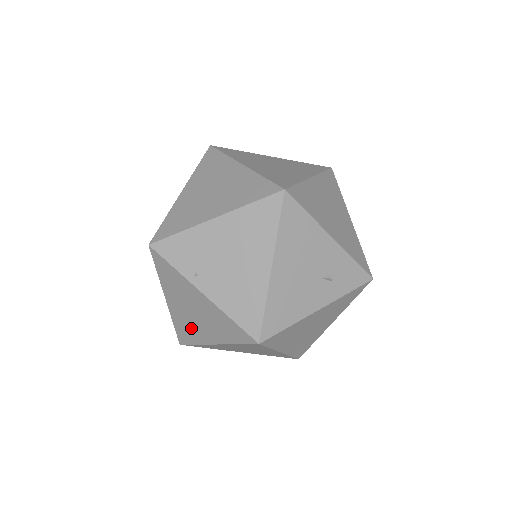
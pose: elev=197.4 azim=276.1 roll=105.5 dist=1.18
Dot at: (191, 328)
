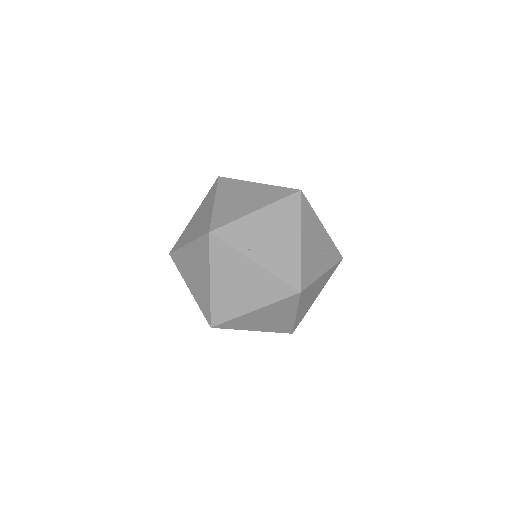
Dot at: (231, 303)
